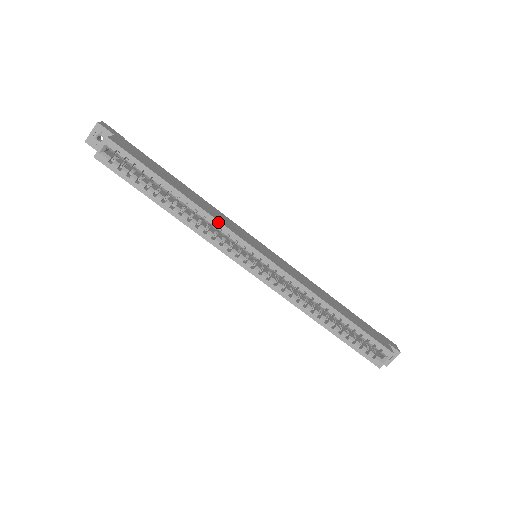
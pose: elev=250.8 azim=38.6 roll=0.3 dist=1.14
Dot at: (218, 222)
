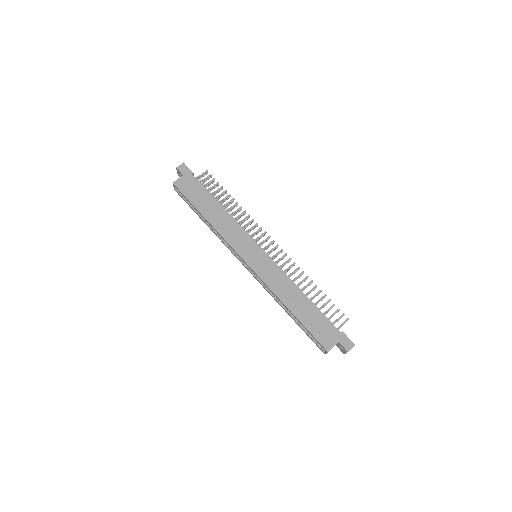
Dot at: (222, 237)
